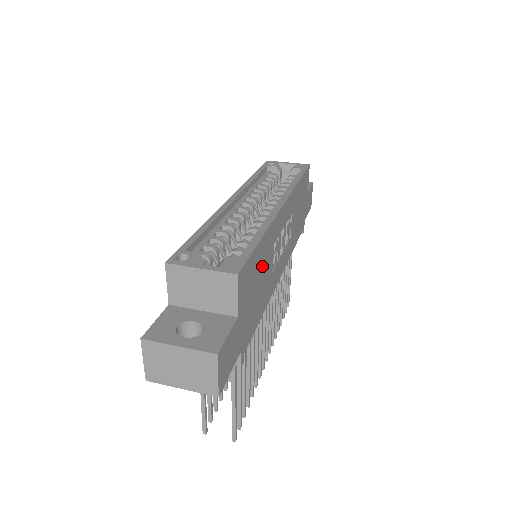
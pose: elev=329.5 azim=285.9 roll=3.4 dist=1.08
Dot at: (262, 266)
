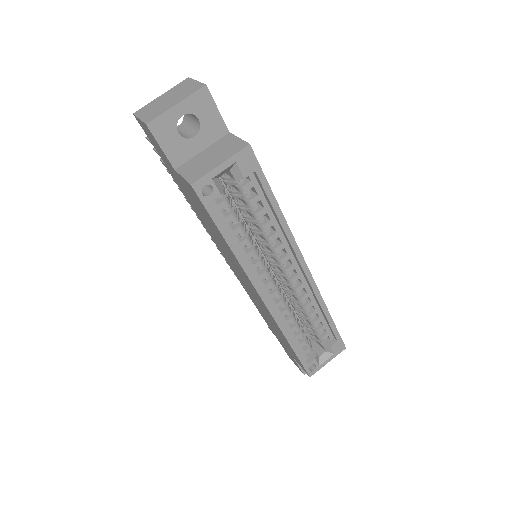
Dot at: occluded
